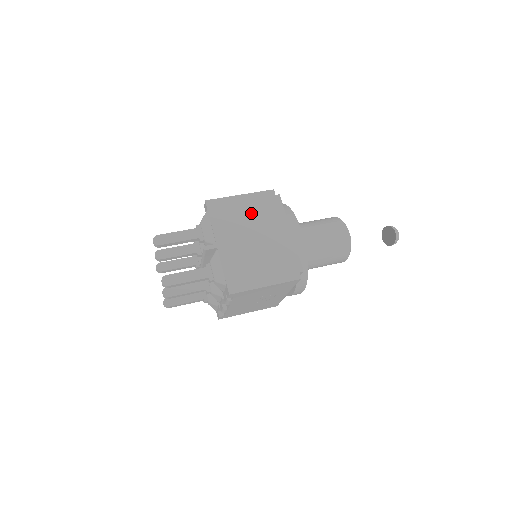
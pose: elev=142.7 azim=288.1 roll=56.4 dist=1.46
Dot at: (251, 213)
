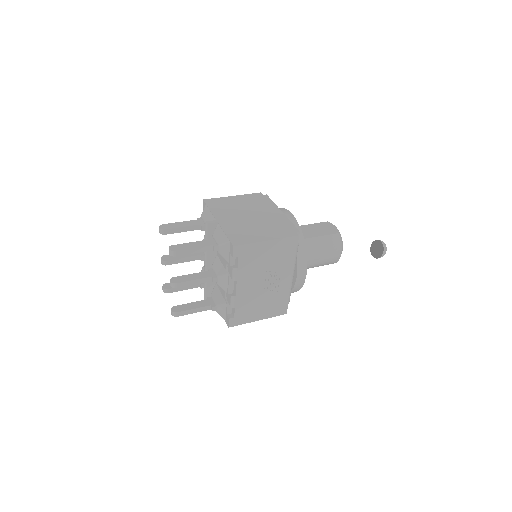
Dot at: (244, 204)
